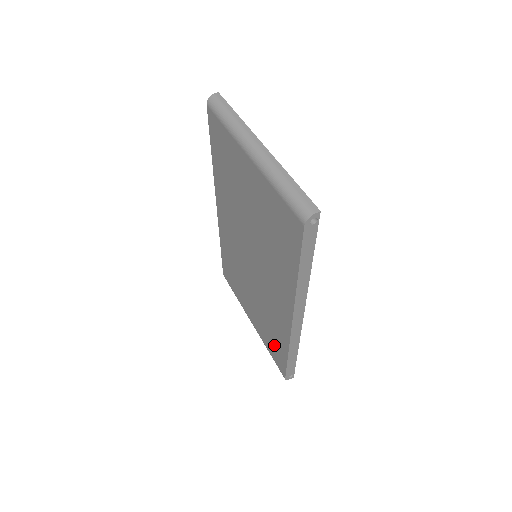
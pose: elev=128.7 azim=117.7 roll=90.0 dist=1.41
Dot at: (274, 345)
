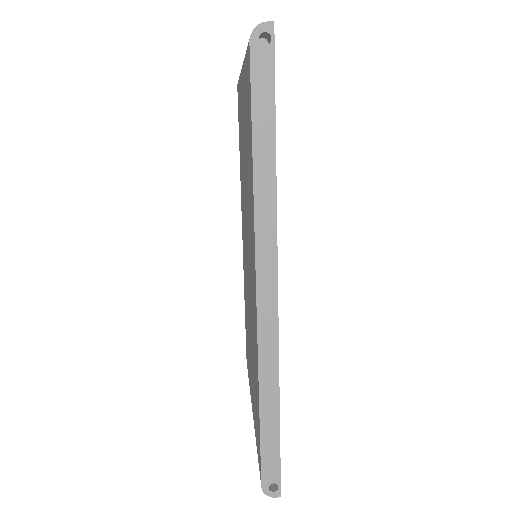
Dot at: (256, 412)
